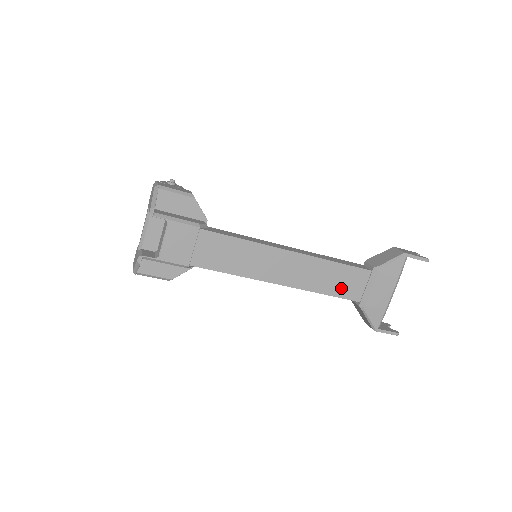
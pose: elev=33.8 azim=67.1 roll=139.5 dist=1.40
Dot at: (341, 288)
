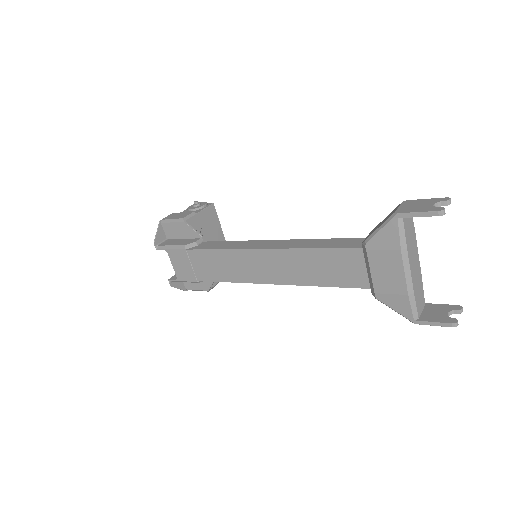
Dot at: (337, 276)
